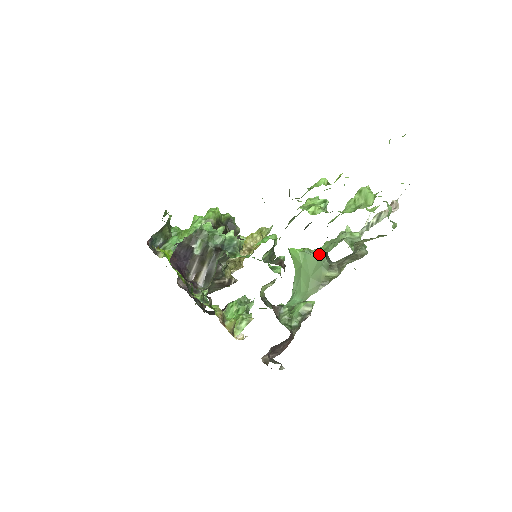
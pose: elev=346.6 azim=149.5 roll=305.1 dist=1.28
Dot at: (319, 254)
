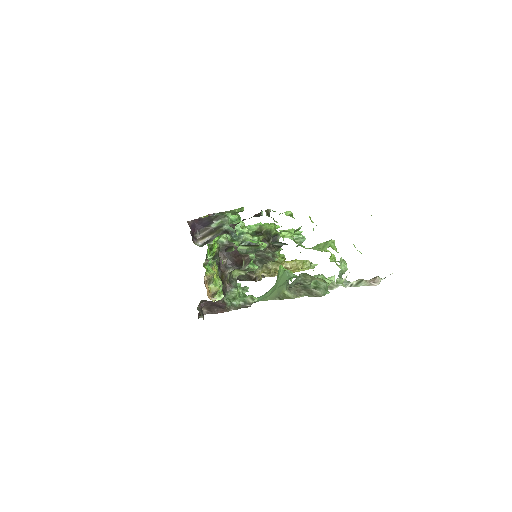
Dot at: (291, 277)
